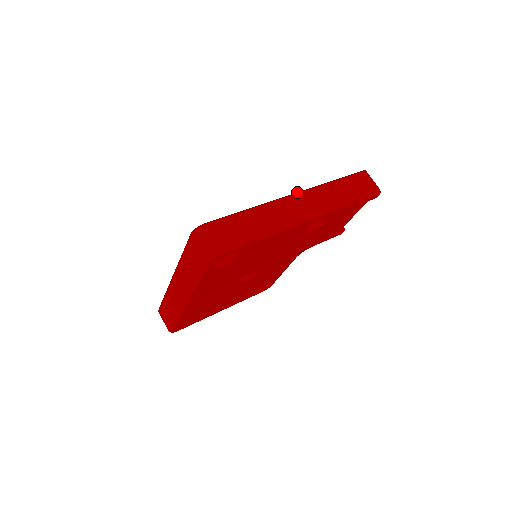
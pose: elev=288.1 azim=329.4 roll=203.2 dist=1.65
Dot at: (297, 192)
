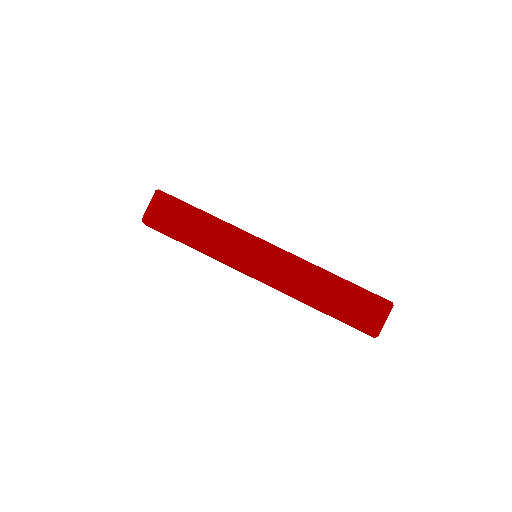
Dot at: (280, 248)
